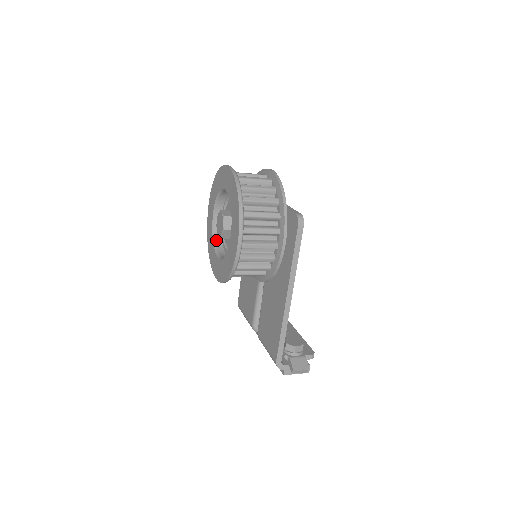
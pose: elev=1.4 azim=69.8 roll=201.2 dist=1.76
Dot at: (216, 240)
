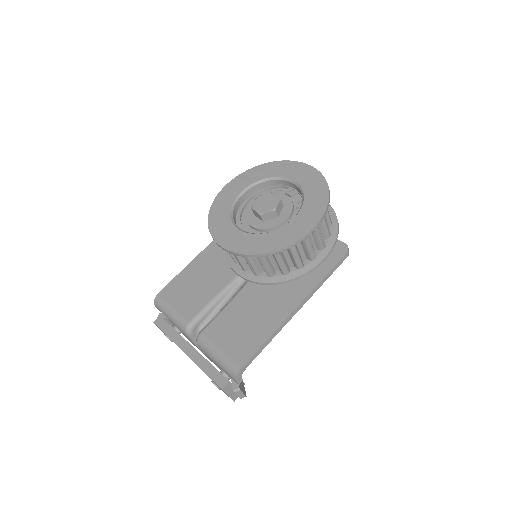
Dot at: (233, 214)
